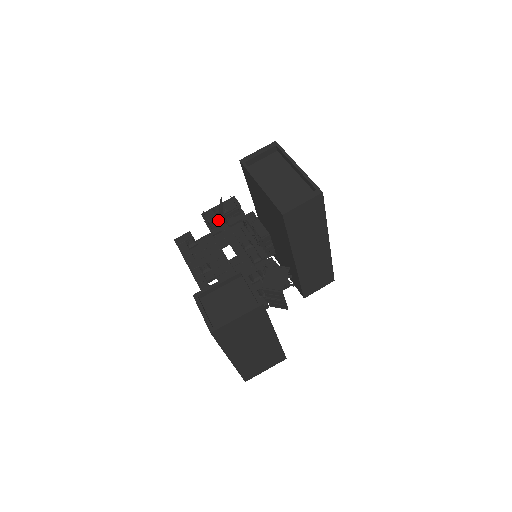
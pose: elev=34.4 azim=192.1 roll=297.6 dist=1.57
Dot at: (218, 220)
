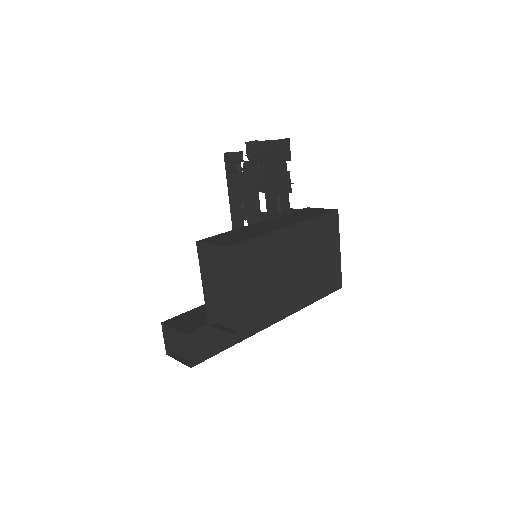
Dot at: occluded
